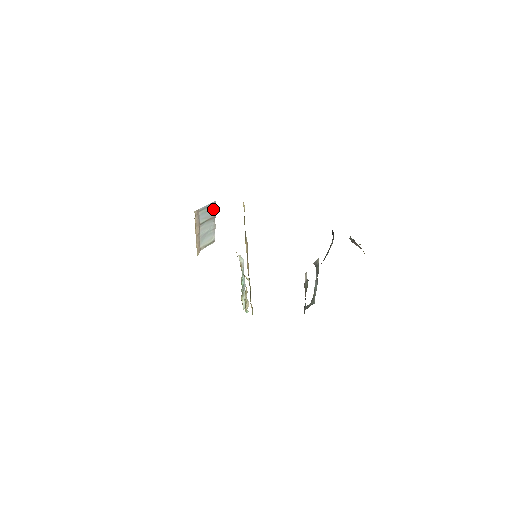
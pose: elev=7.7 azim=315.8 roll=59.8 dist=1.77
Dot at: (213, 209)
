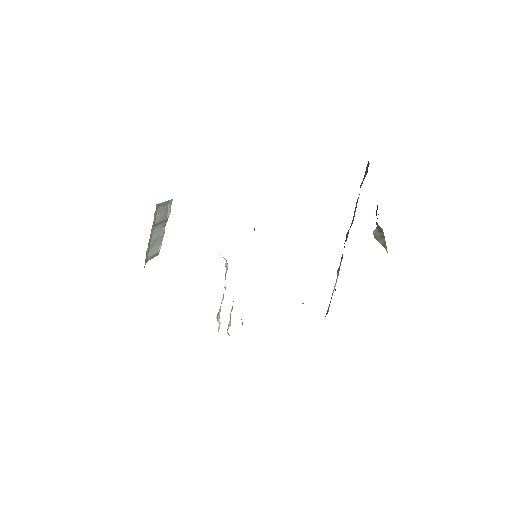
Dot at: (168, 209)
